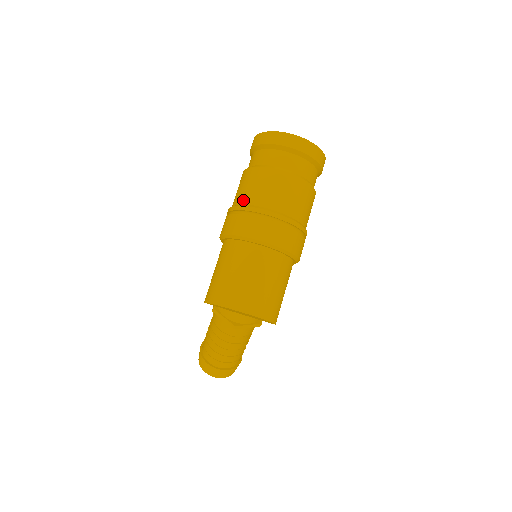
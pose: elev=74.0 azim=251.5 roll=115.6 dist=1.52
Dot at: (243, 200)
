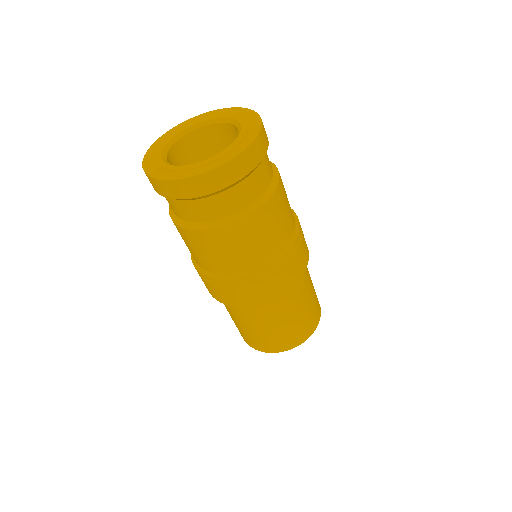
Dot at: (200, 265)
